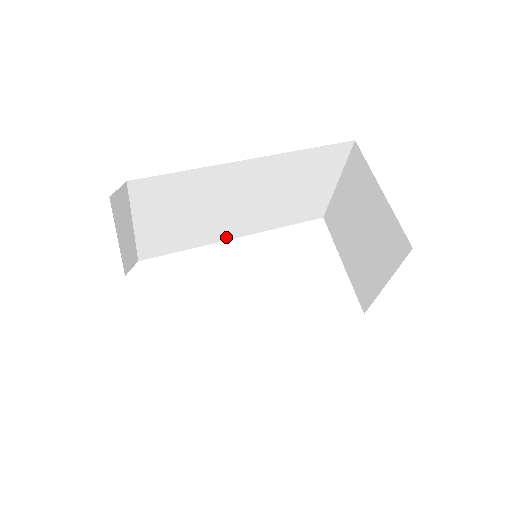
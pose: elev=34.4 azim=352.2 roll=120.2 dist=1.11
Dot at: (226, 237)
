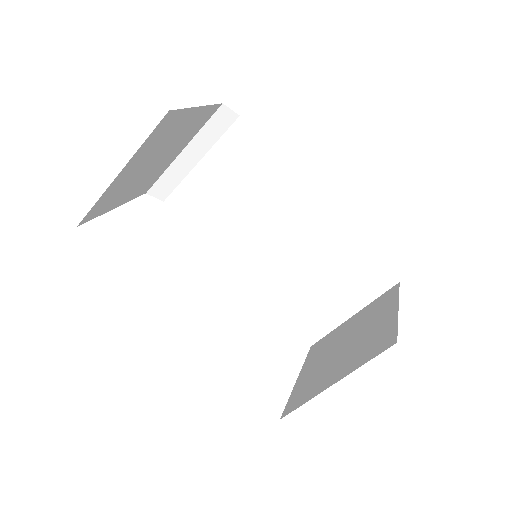
Dot at: (234, 263)
